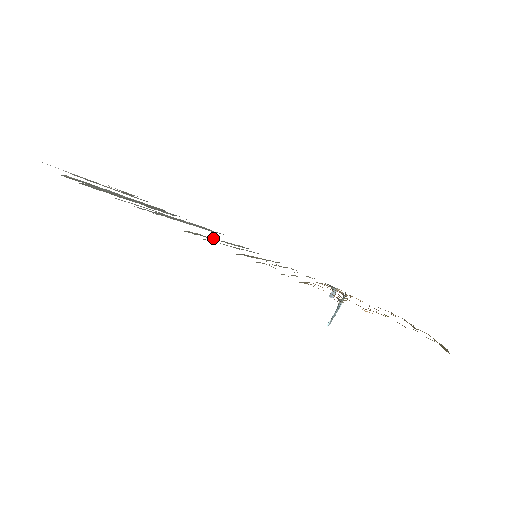
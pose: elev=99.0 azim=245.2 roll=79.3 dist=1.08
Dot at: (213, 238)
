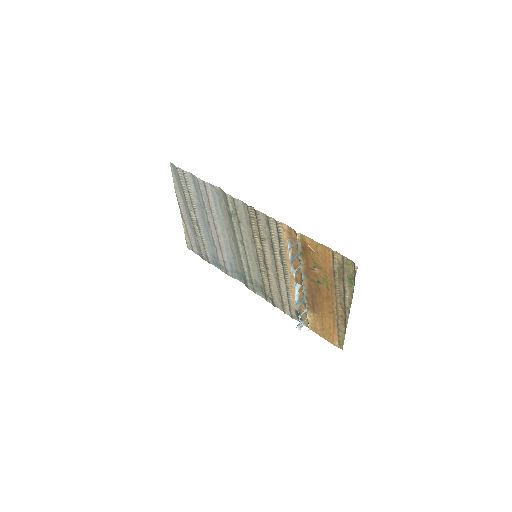
Dot at: (236, 228)
